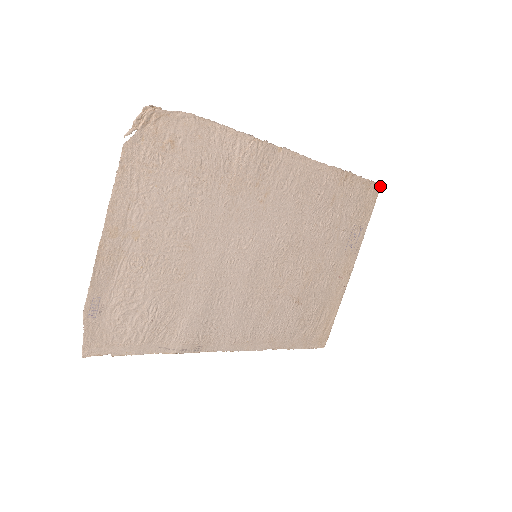
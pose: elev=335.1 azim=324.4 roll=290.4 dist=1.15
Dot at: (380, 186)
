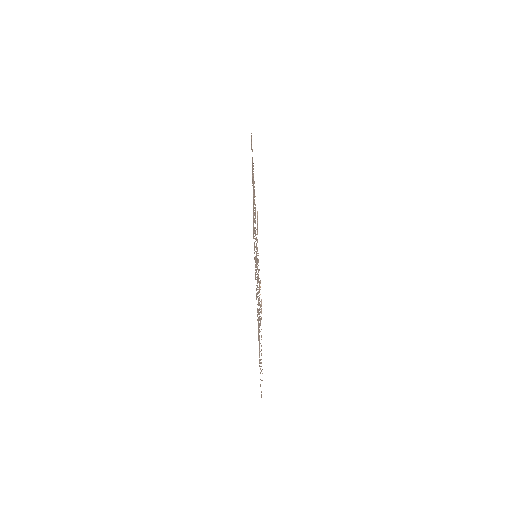
Dot at: occluded
